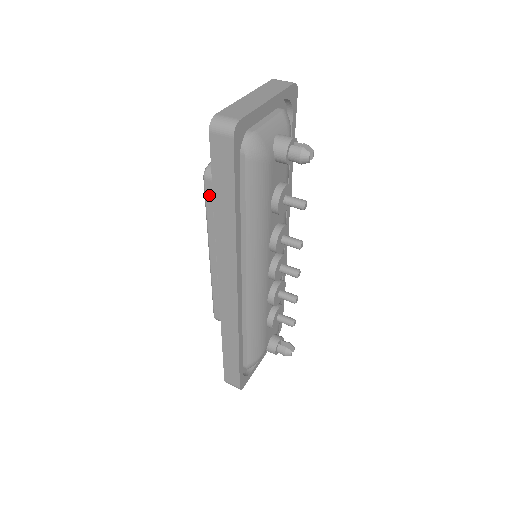
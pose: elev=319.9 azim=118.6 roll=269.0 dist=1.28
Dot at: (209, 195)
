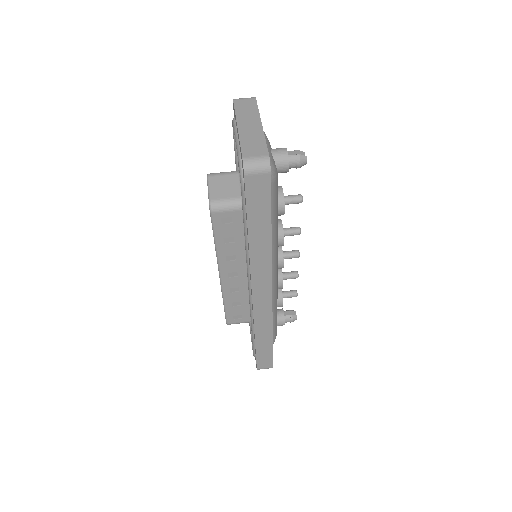
Dot at: (218, 225)
